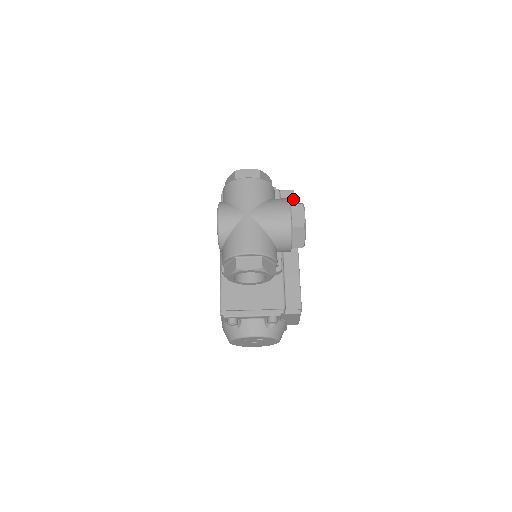
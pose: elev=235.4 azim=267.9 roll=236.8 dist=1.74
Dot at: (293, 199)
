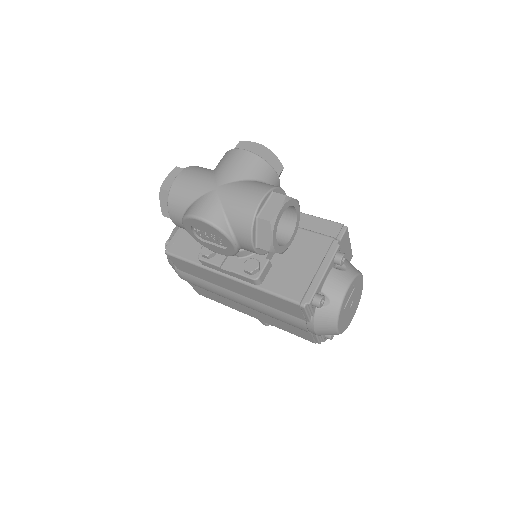
Dot at: occluded
